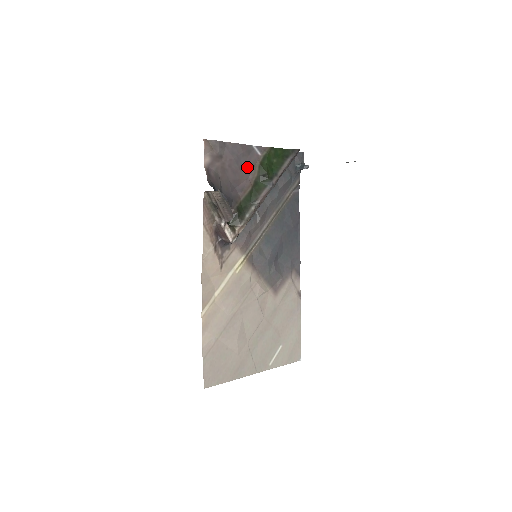
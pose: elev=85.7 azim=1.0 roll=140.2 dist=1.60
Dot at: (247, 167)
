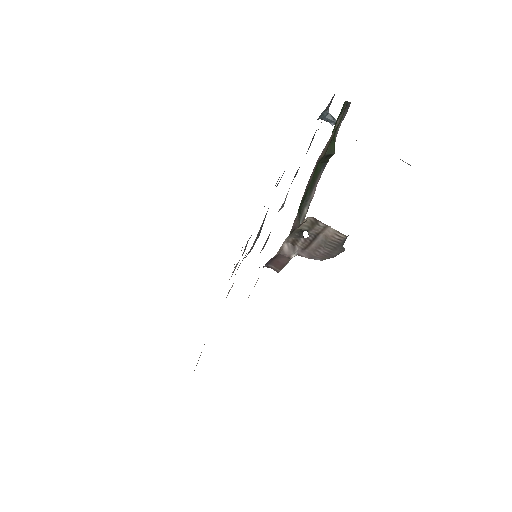
Dot at: occluded
